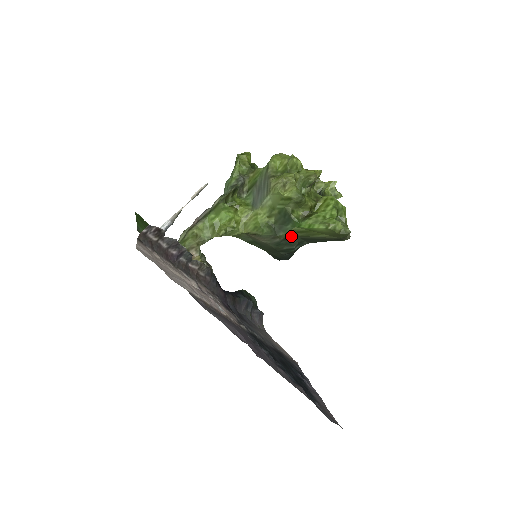
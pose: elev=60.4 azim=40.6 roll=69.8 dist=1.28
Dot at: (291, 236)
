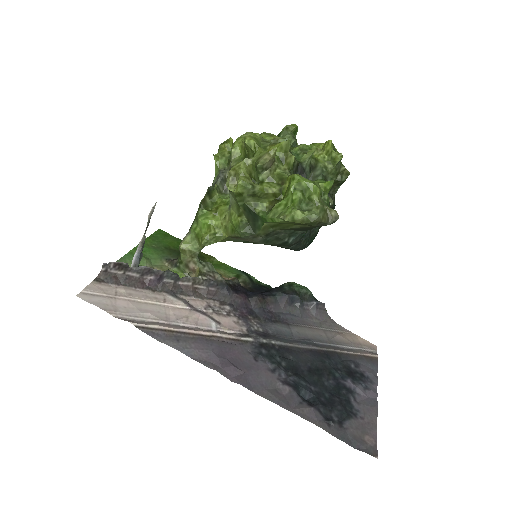
Dot at: (270, 232)
